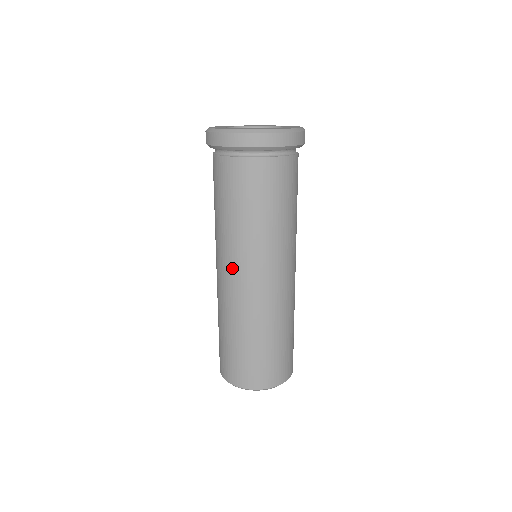
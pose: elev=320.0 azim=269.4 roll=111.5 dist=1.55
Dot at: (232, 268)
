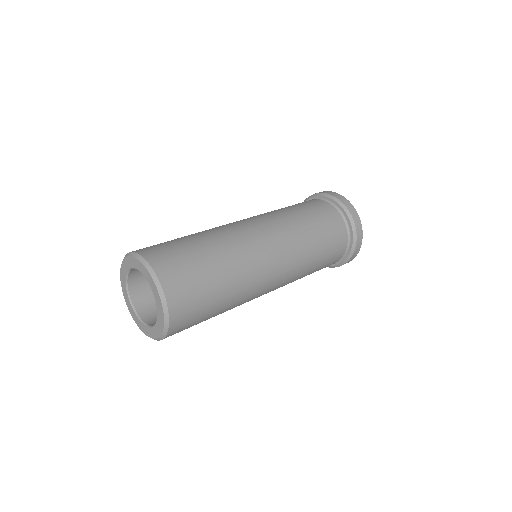
Dot at: occluded
